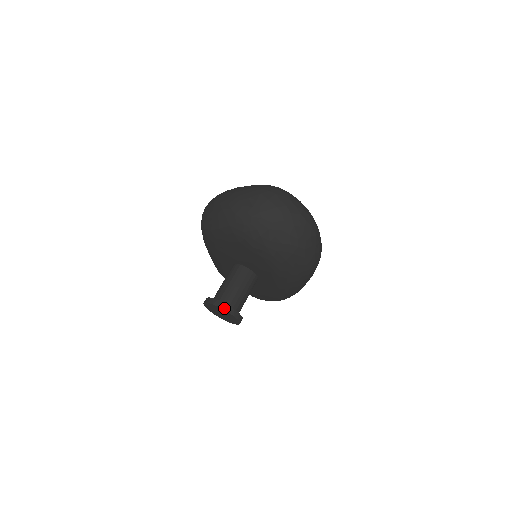
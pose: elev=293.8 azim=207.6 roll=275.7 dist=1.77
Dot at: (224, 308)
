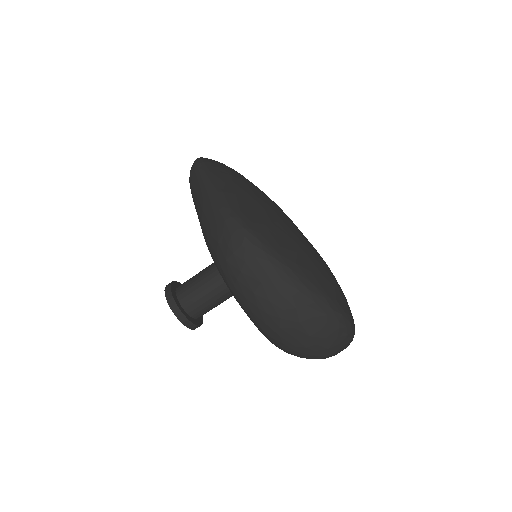
Dot at: (192, 328)
